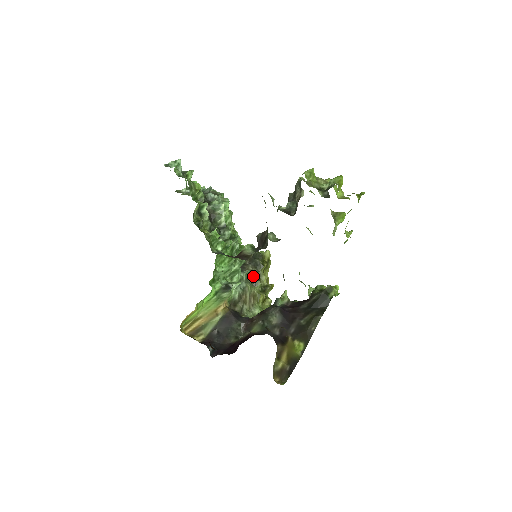
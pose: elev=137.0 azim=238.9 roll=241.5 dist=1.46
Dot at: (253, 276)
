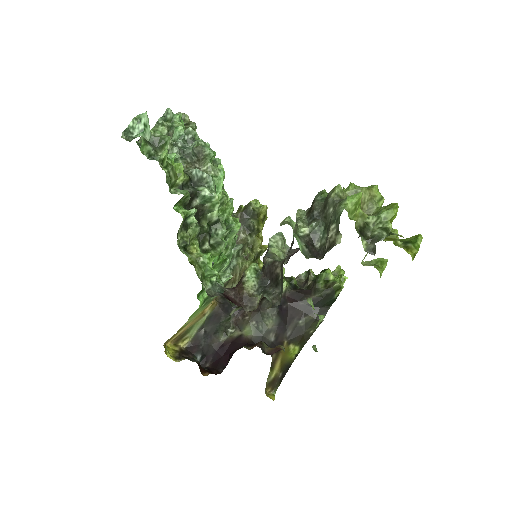
Dot at: (245, 246)
